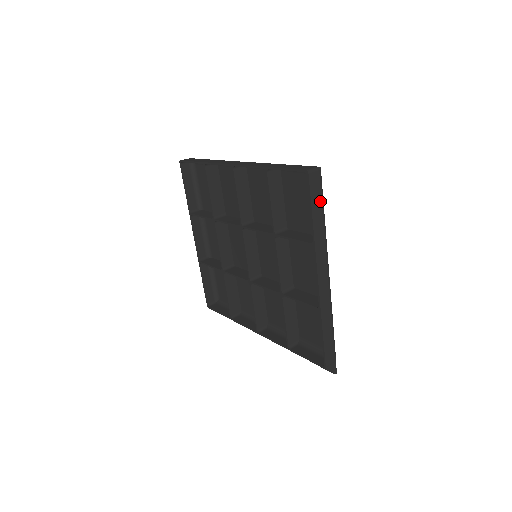
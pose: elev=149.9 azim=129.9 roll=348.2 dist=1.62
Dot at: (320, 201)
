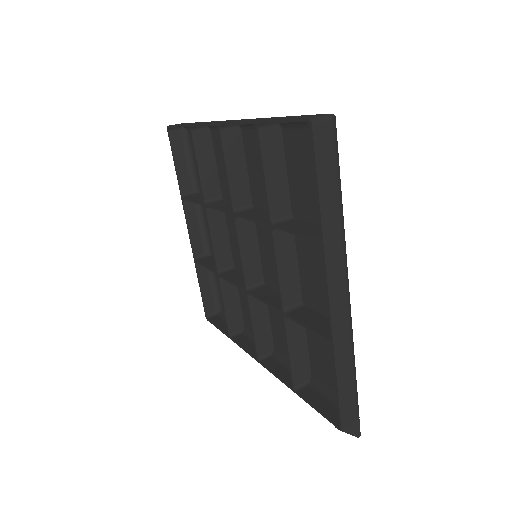
Dot at: (333, 171)
